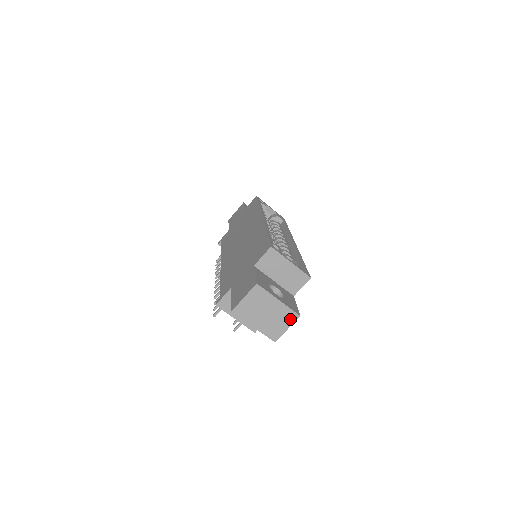
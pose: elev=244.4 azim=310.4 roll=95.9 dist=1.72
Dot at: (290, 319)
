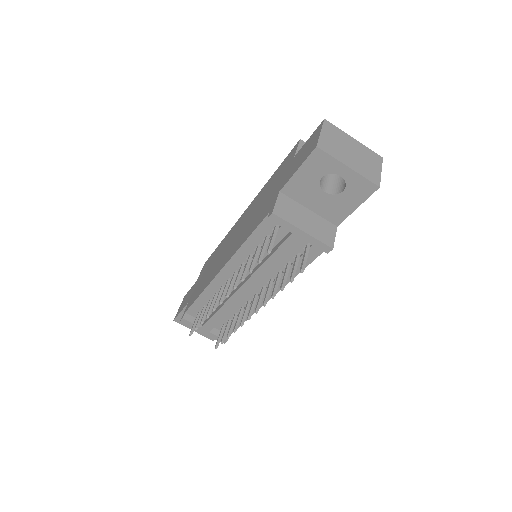
Dot at: (376, 160)
